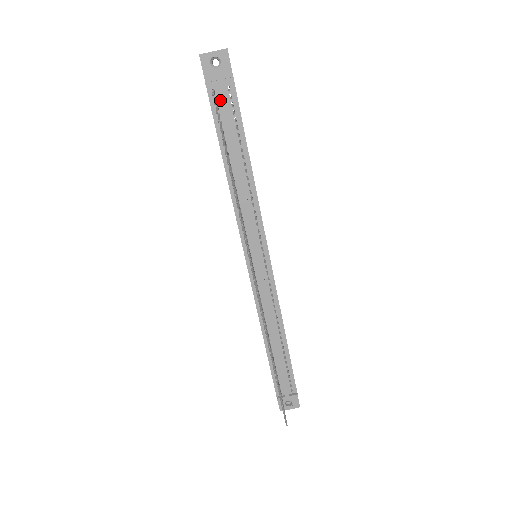
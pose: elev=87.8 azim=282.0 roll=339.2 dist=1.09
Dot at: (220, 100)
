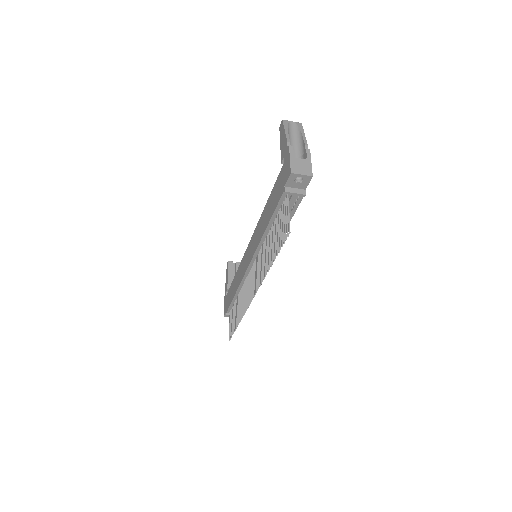
Dot at: occluded
